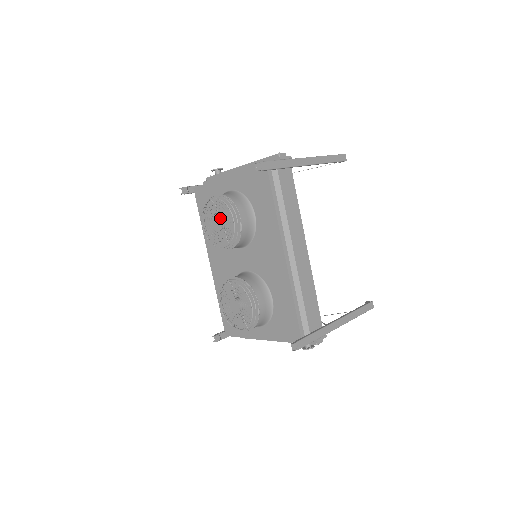
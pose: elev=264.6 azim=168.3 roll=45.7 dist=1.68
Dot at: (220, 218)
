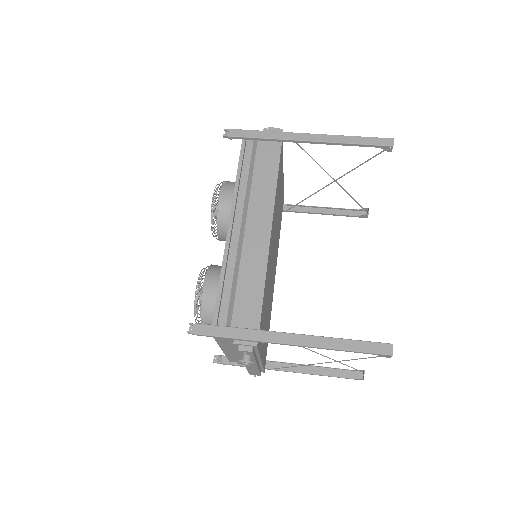
Dot at: (216, 203)
